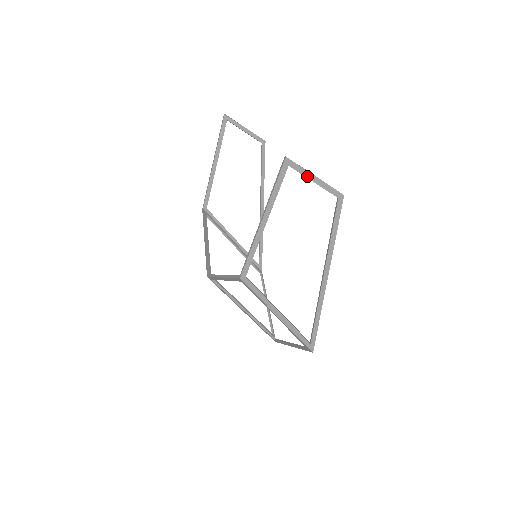
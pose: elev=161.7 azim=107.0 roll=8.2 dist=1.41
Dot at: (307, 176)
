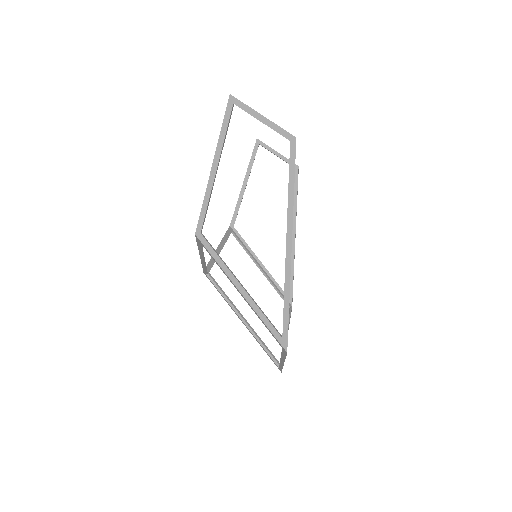
Dot at: (253, 115)
